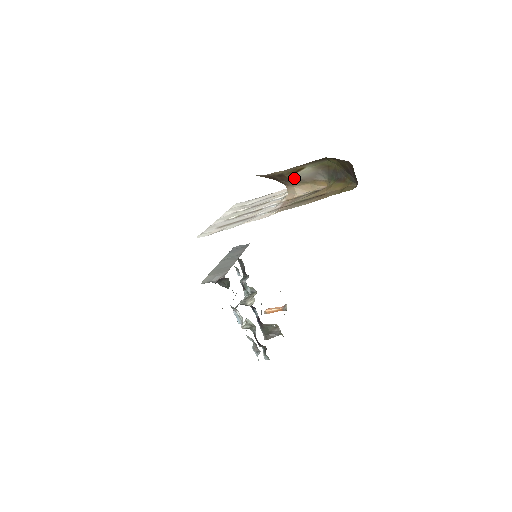
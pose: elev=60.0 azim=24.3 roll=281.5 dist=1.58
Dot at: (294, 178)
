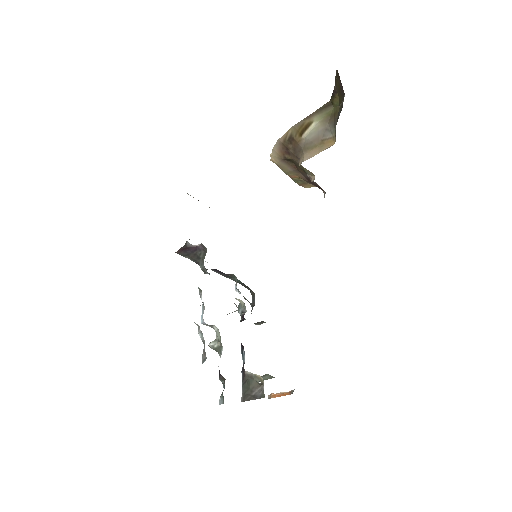
Dot at: (304, 142)
